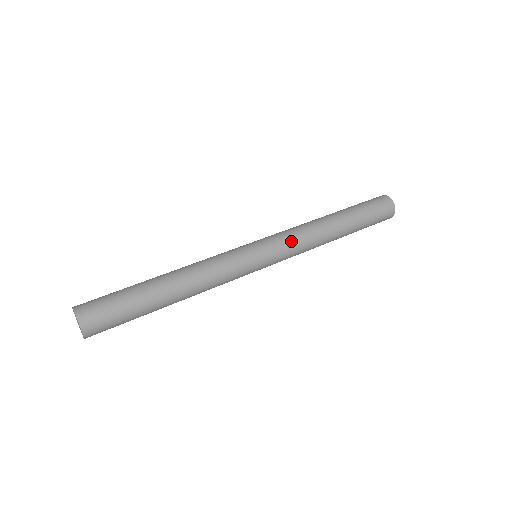
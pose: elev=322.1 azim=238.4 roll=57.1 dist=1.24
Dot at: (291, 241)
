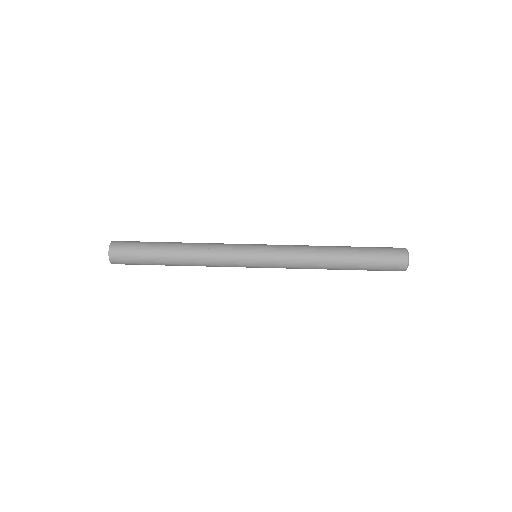
Dot at: (286, 266)
